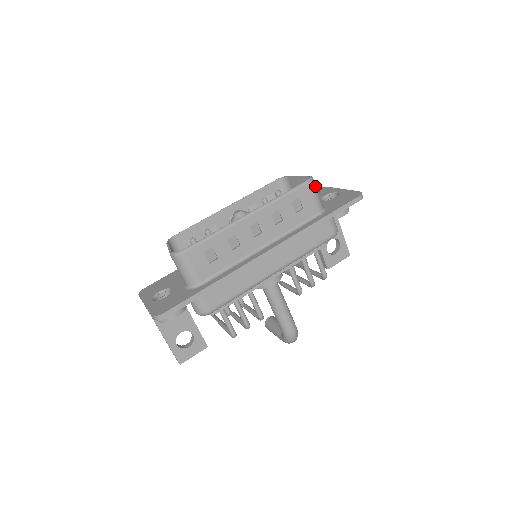
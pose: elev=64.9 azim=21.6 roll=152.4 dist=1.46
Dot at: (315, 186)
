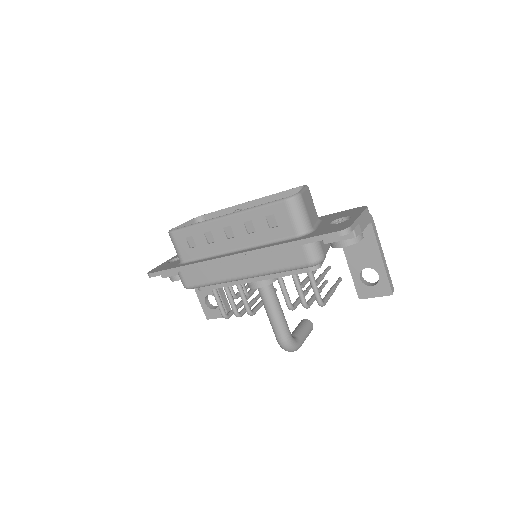
Dot at: (297, 206)
